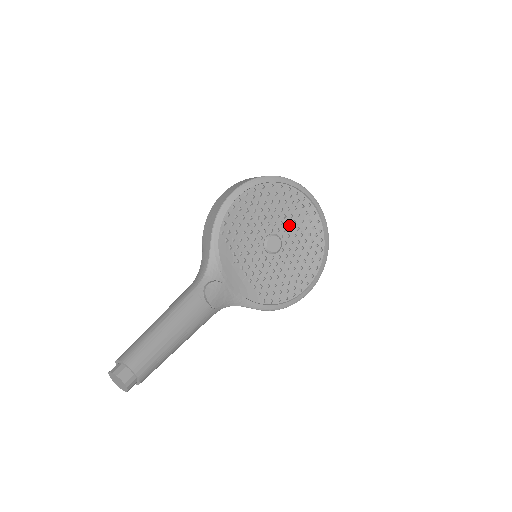
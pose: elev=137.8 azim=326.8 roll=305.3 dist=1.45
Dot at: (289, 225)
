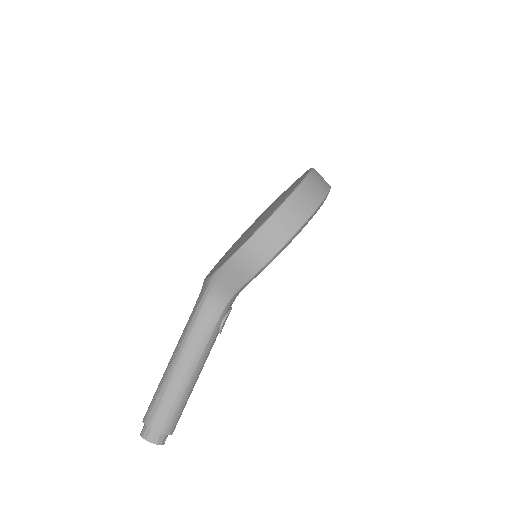
Dot at: occluded
